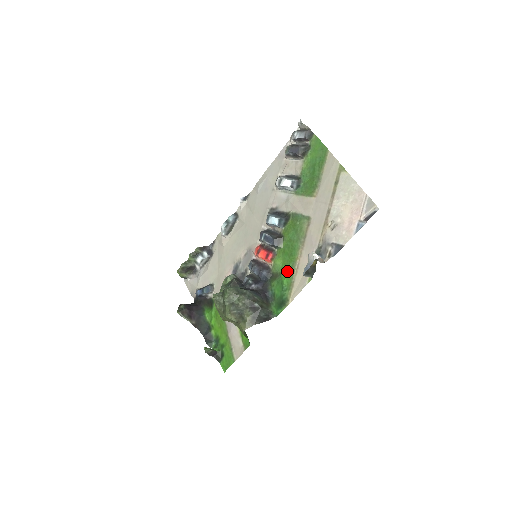
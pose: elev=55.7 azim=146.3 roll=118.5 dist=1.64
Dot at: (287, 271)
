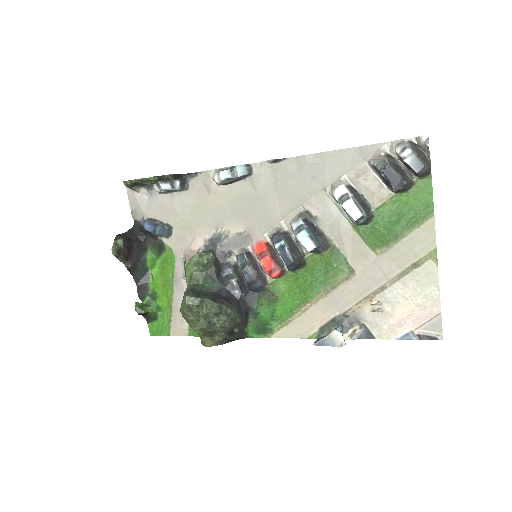
Dot at: (288, 305)
